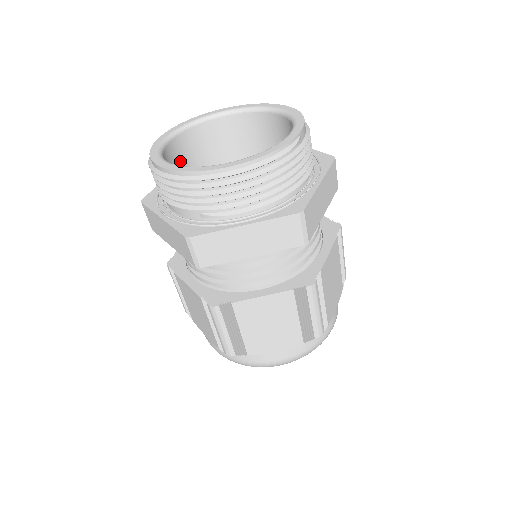
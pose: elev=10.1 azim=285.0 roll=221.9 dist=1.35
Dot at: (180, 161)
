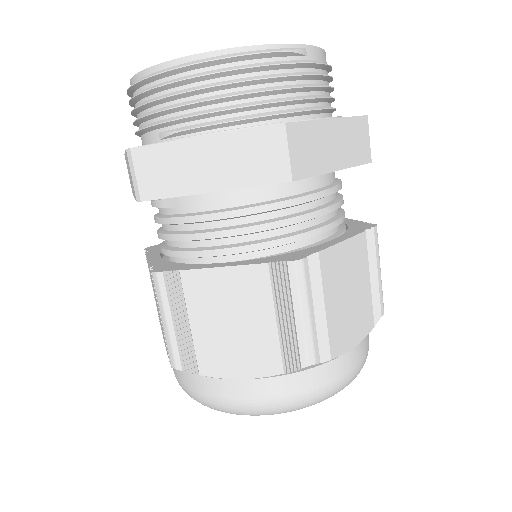
Dot at: occluded
